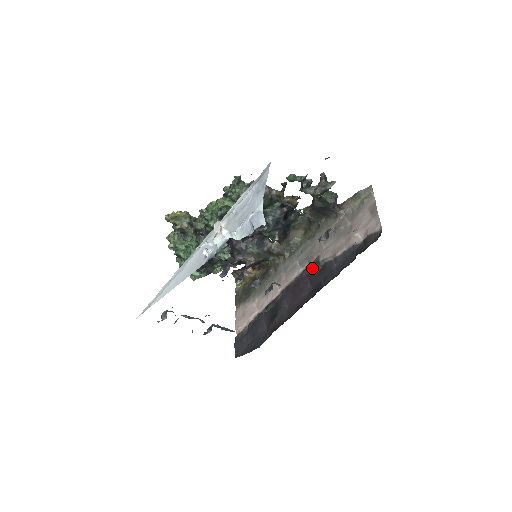
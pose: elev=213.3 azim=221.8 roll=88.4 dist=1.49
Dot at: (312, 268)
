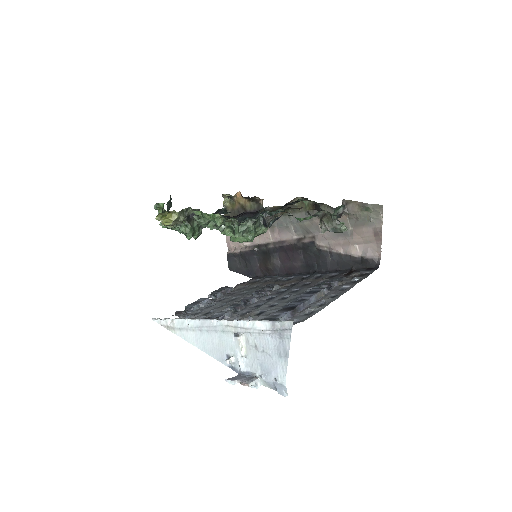
Dot at: (307, 245)
